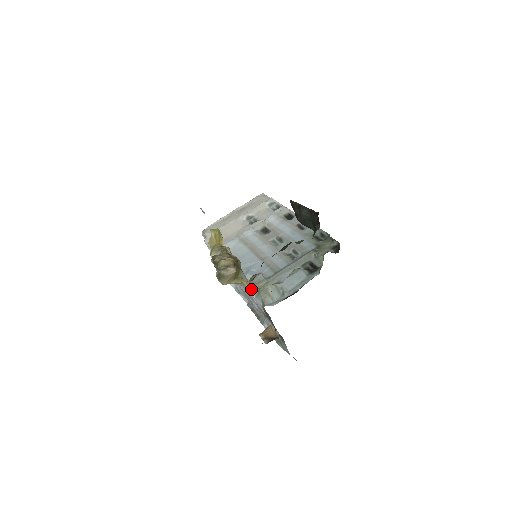
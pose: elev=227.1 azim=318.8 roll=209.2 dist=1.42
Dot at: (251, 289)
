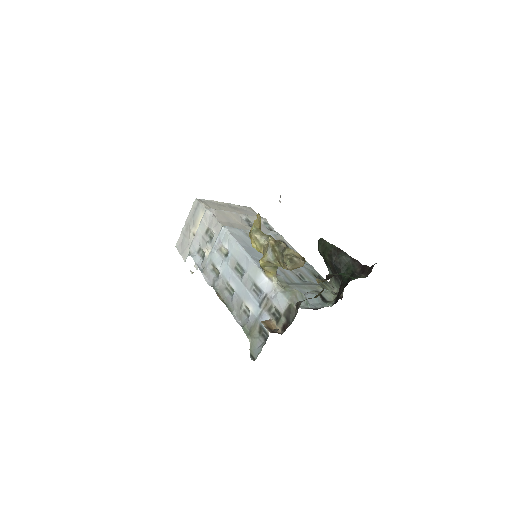
Dot at: (277, 283)
